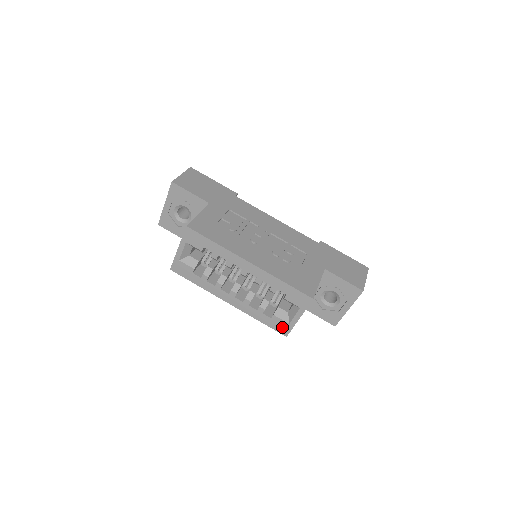
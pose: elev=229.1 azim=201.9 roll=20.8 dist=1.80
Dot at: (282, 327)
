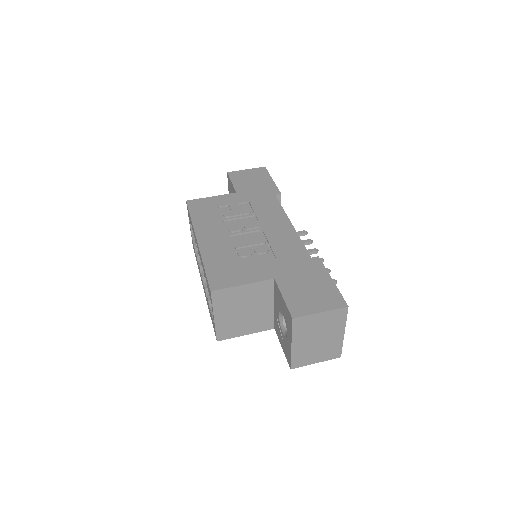
Dot at: occluded
